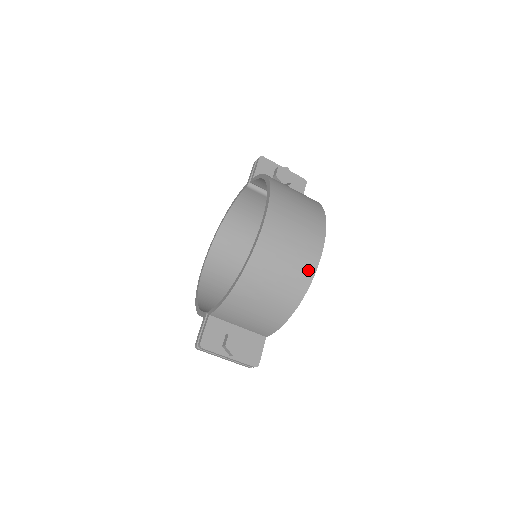
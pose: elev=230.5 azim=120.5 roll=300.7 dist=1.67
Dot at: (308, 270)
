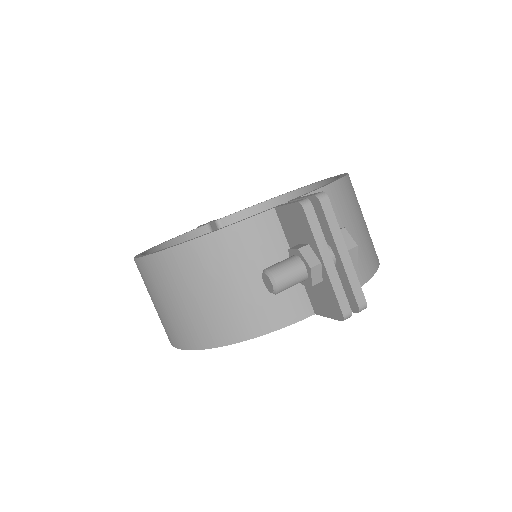
Dot at: occluded
